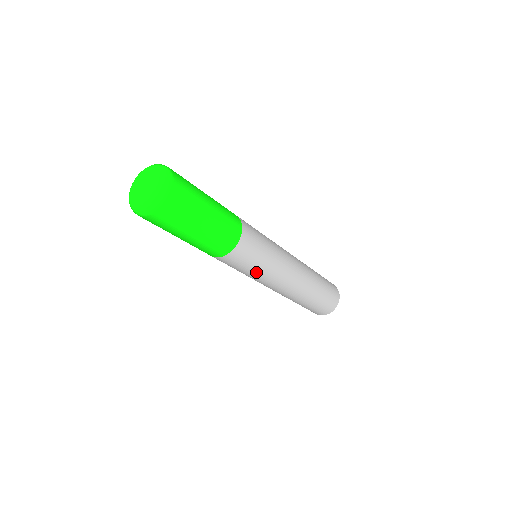
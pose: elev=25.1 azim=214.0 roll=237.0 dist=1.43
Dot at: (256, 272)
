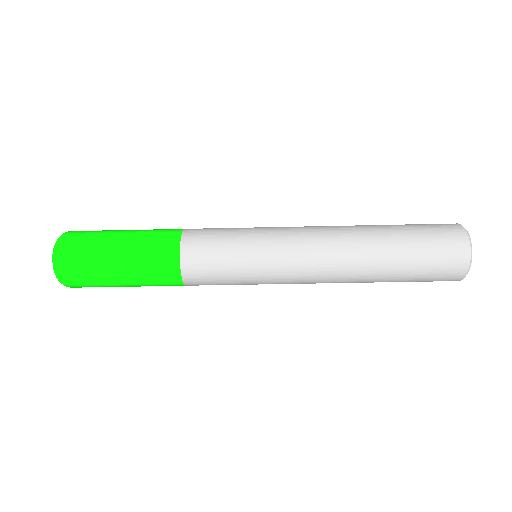
Dot at: (246, 263)
